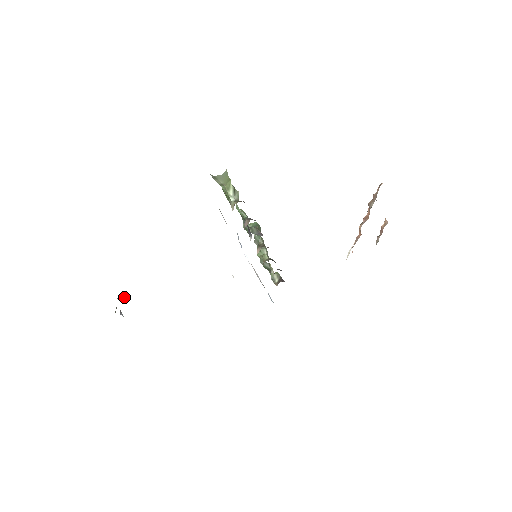
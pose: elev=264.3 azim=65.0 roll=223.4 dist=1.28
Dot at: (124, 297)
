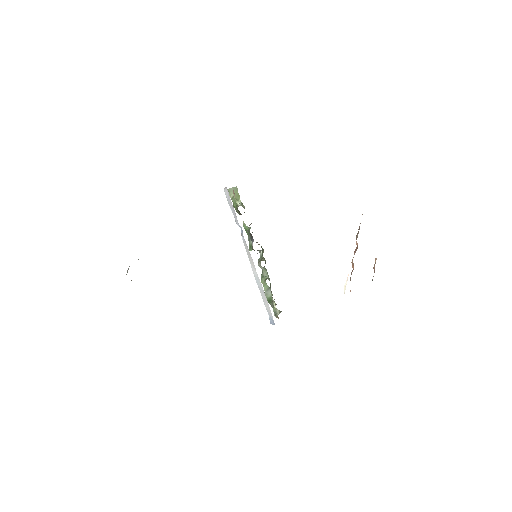
Dot at: (138, 259)
